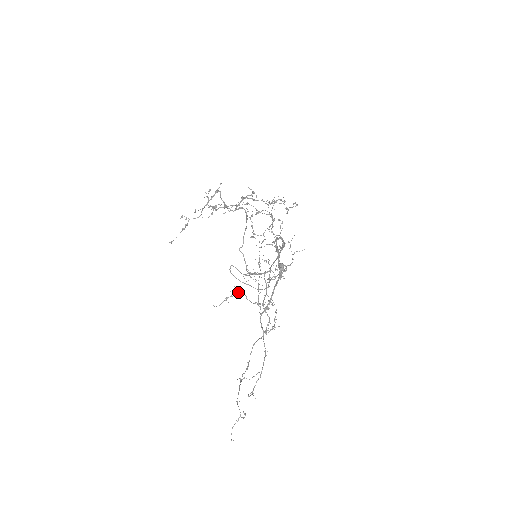
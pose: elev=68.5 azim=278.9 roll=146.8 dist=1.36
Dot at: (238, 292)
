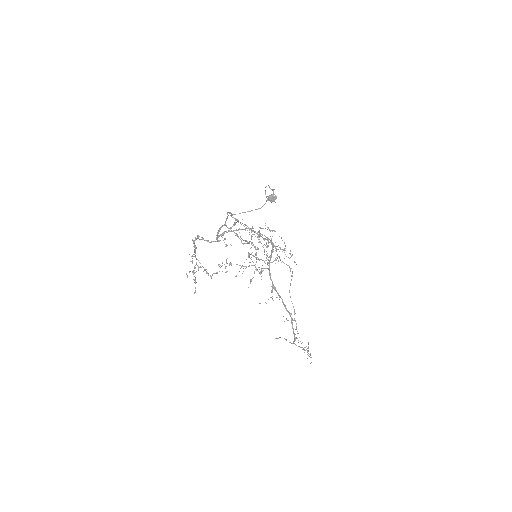
Dot at: (255, 257)
